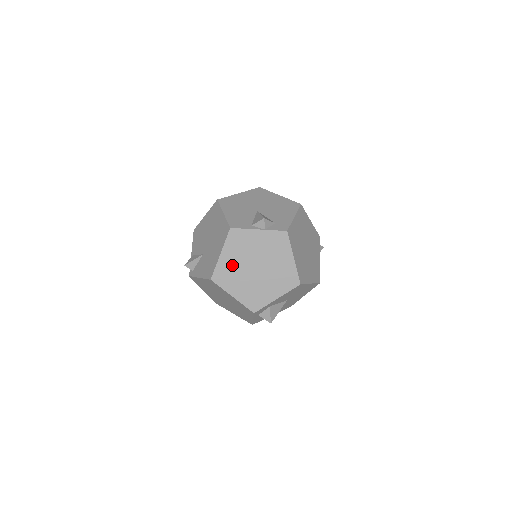
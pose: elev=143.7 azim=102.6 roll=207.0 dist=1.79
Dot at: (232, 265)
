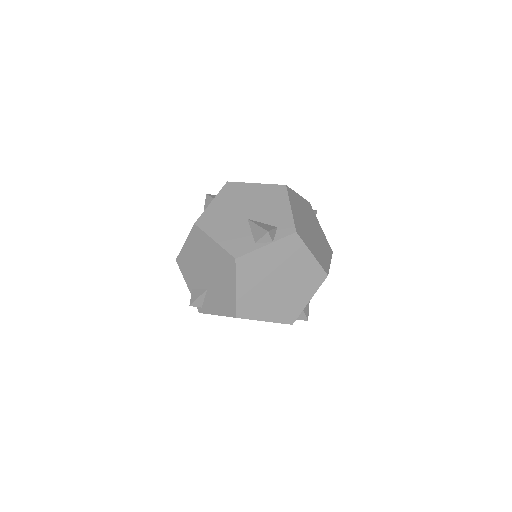
Dot at: (253, 293)
